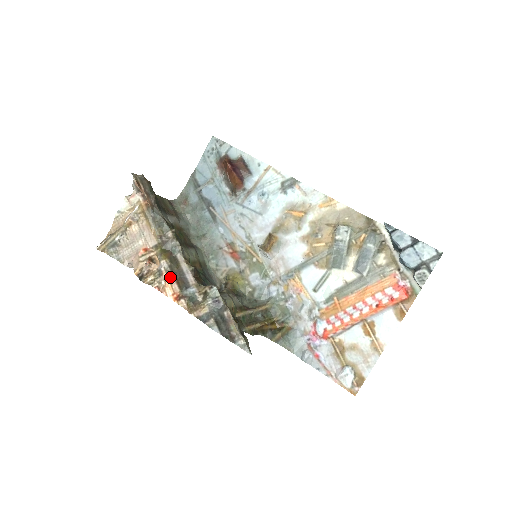
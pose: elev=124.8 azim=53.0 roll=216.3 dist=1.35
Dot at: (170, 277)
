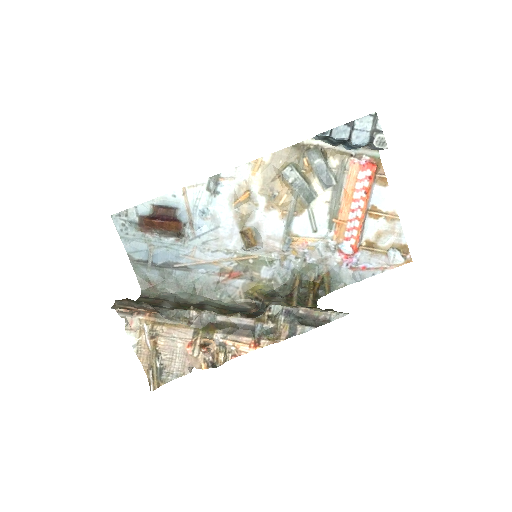
Dot at: (233, 339)
